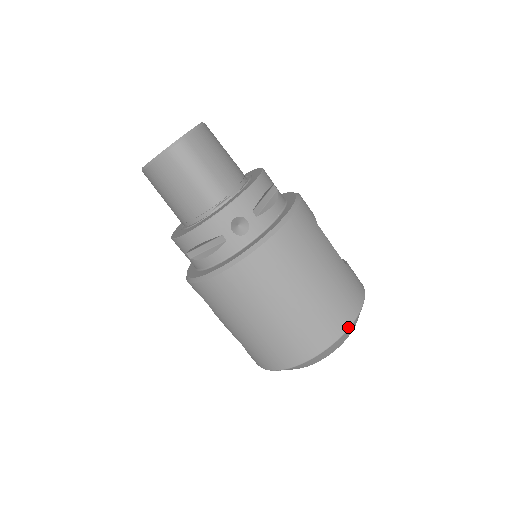
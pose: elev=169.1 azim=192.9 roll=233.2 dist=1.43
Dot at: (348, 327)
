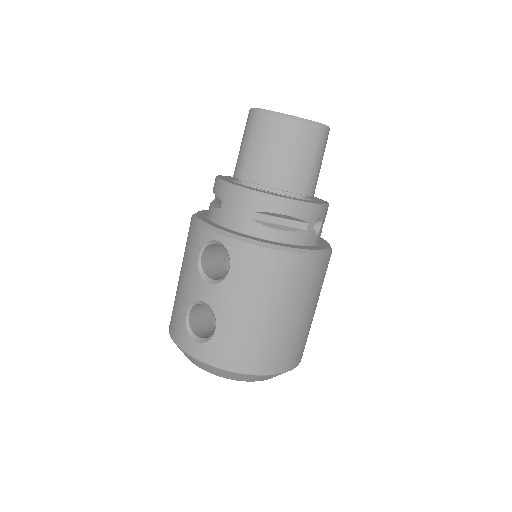
Dot at: occluded
